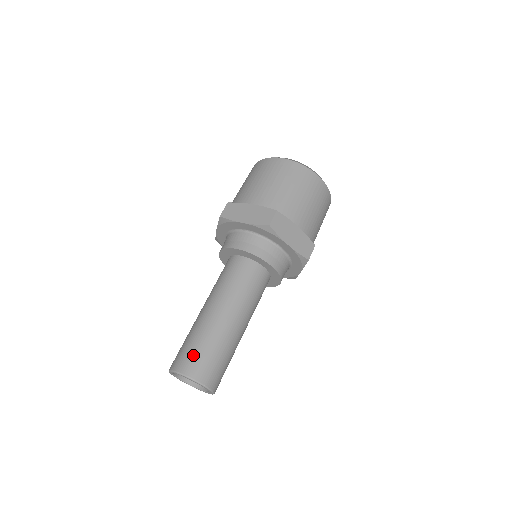
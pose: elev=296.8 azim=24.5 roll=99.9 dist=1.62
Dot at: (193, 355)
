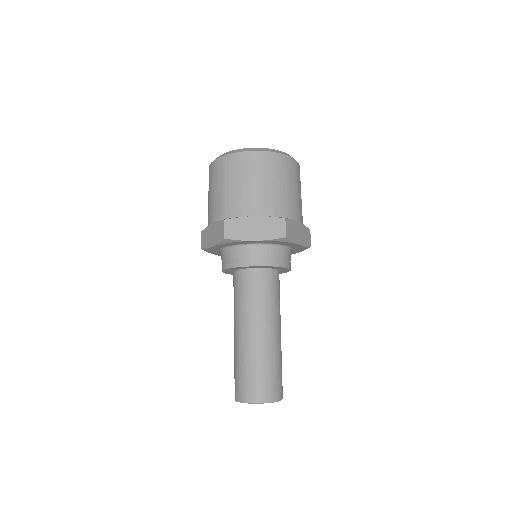
Dot at: (262, 382)
